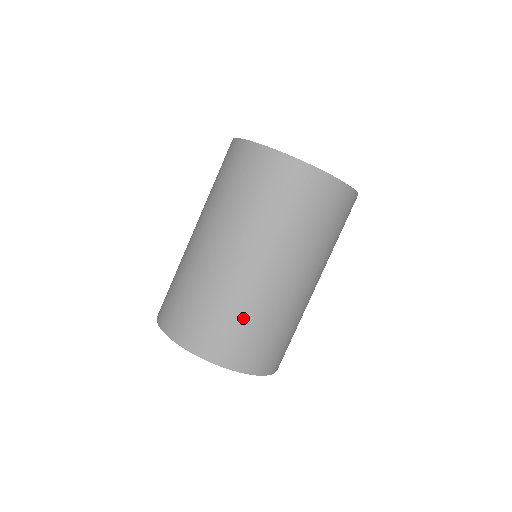
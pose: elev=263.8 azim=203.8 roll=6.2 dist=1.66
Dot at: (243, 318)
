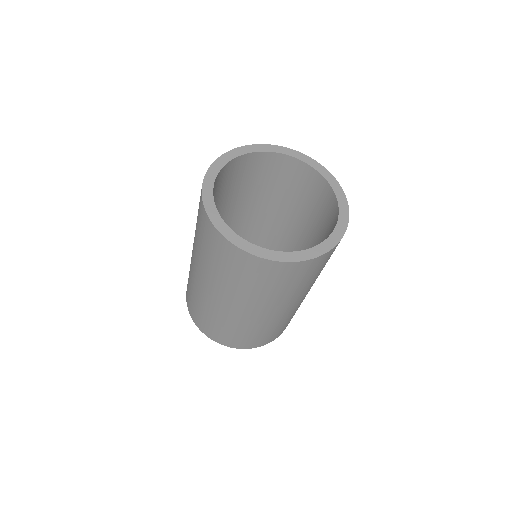
Dot at: (272, 329)
